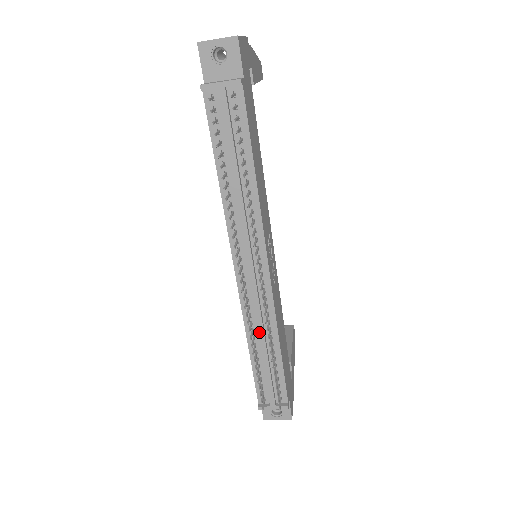
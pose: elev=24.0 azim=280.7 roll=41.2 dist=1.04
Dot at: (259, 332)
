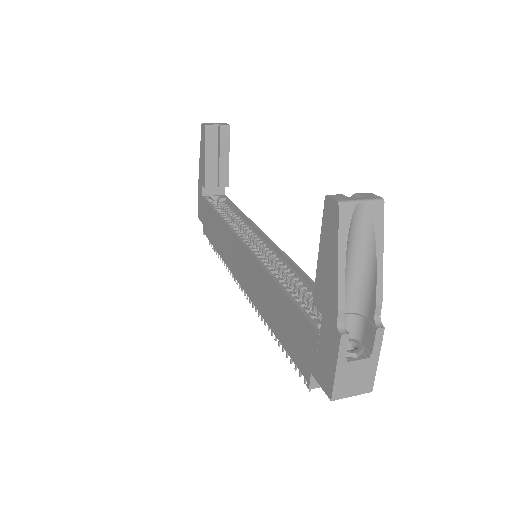
Dot at: occluded
